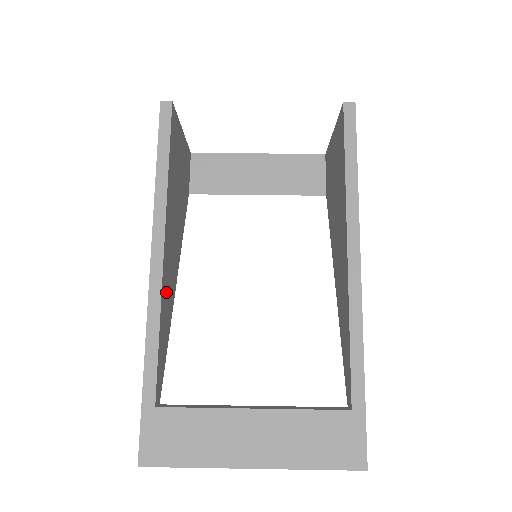
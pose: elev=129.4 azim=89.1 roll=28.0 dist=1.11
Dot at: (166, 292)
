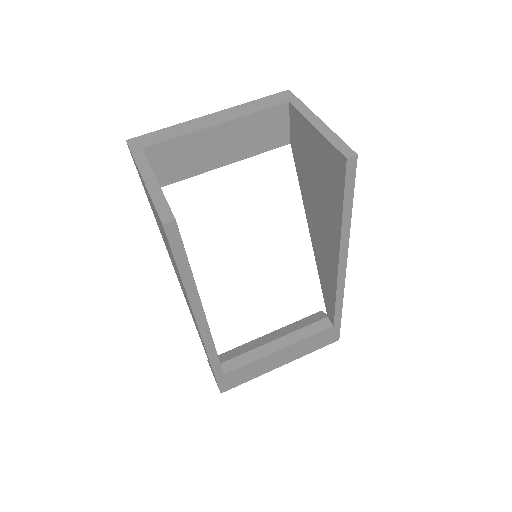
Dot at: occluded
